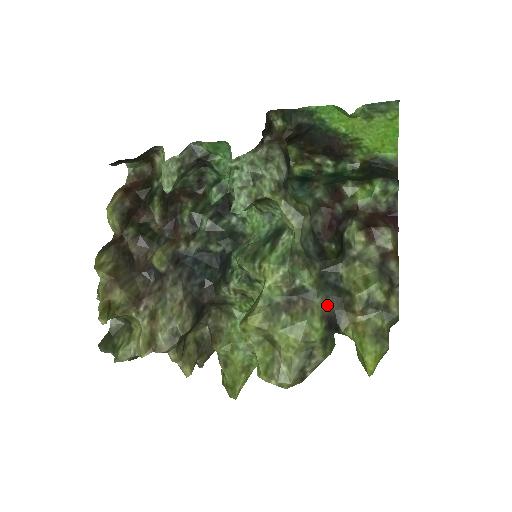
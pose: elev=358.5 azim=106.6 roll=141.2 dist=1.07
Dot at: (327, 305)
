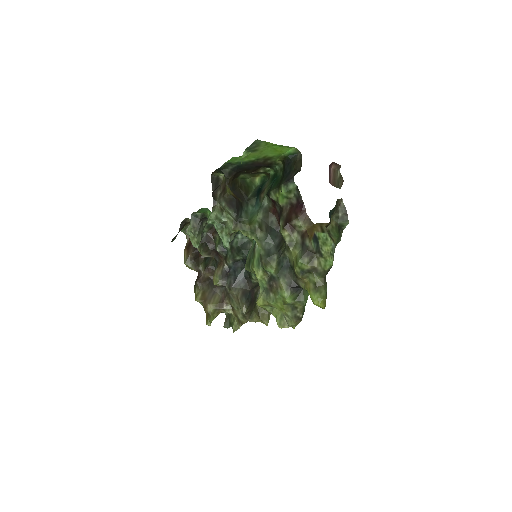
Dot at: (287, 280)
